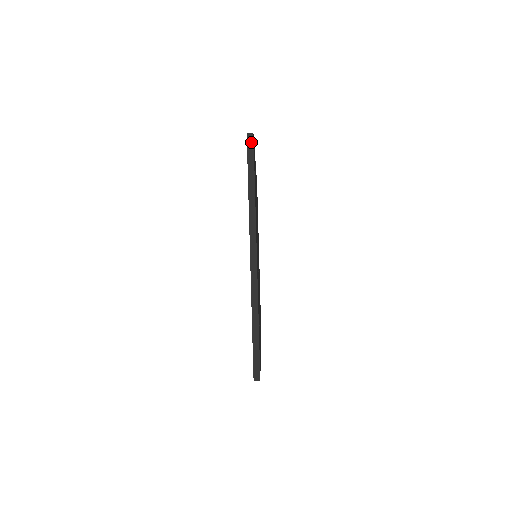
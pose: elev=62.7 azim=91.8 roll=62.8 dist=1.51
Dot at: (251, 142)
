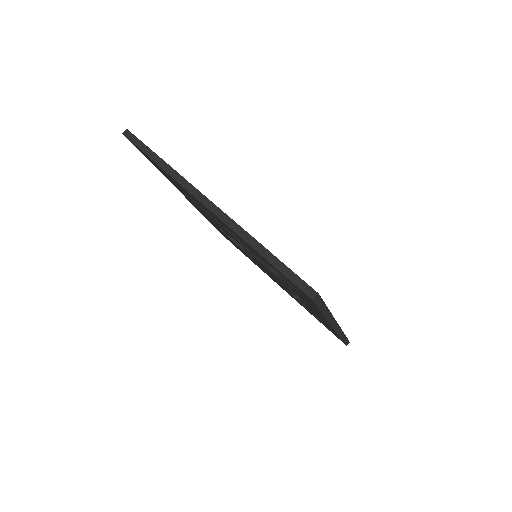
Dot at: (130, 135)
